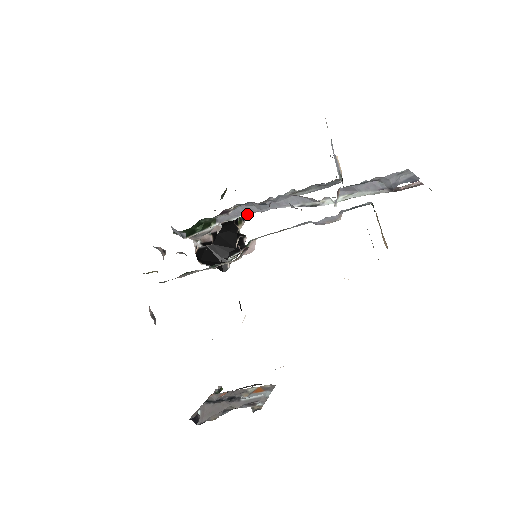
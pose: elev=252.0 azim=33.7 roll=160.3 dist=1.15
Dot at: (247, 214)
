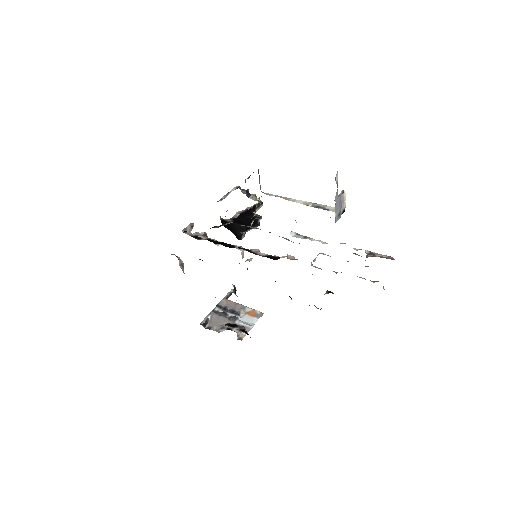
Dot at: (254, 228)
